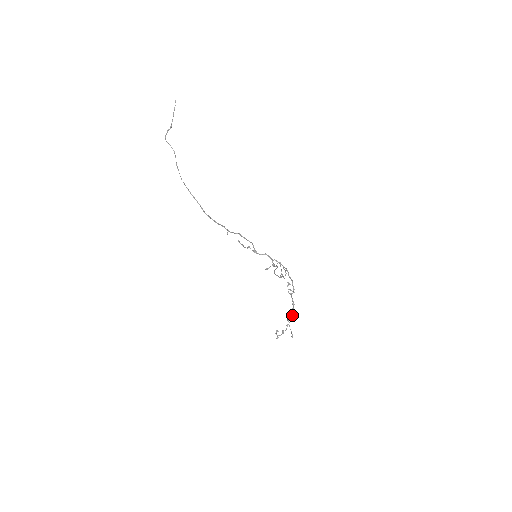
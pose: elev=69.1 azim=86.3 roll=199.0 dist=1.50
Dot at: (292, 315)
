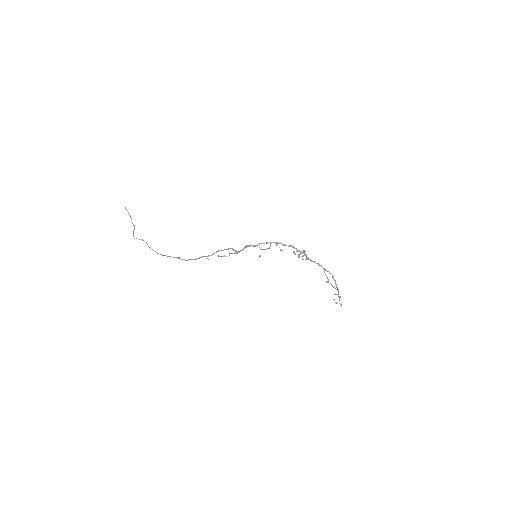
Dot at: occluded
